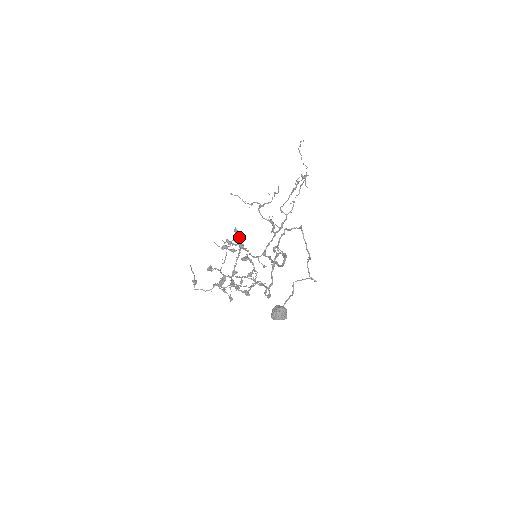
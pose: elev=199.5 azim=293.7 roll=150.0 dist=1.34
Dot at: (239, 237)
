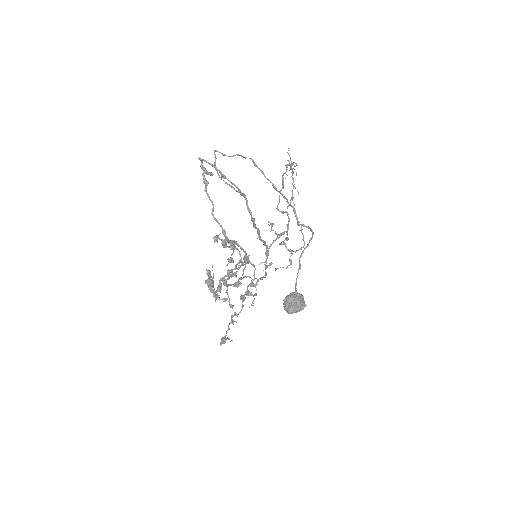
Dot at: (244, 256)
